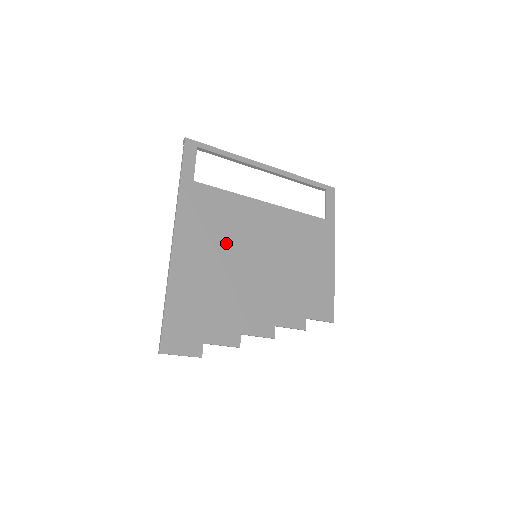
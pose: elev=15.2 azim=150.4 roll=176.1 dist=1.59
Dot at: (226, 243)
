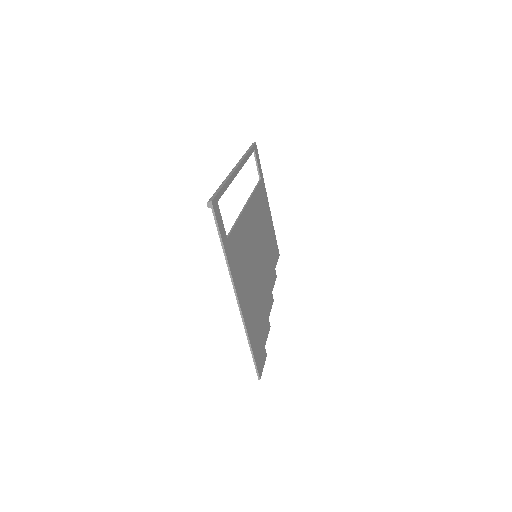
Dot at: (249, 267)
